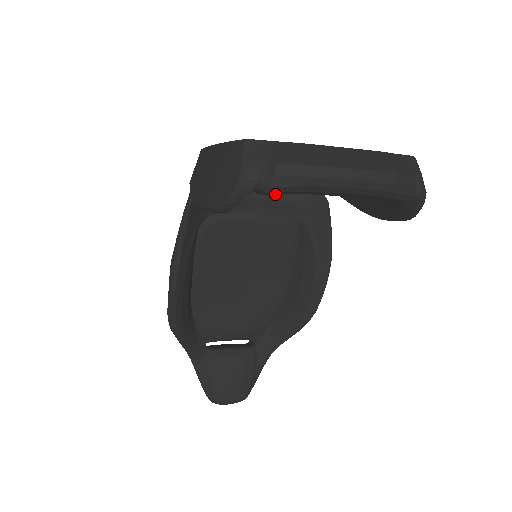
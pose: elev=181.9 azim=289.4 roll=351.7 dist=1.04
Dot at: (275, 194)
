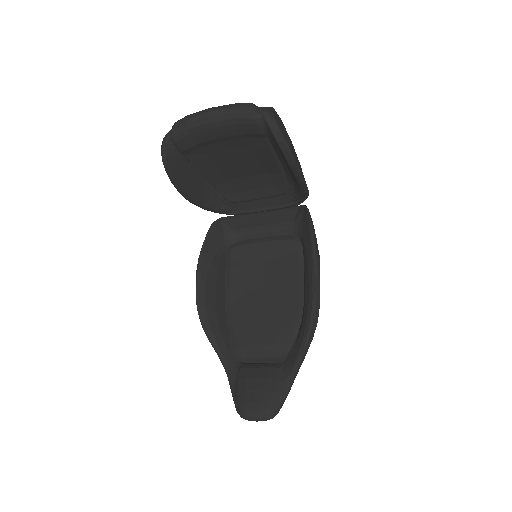
Dot at: (179, 140)
